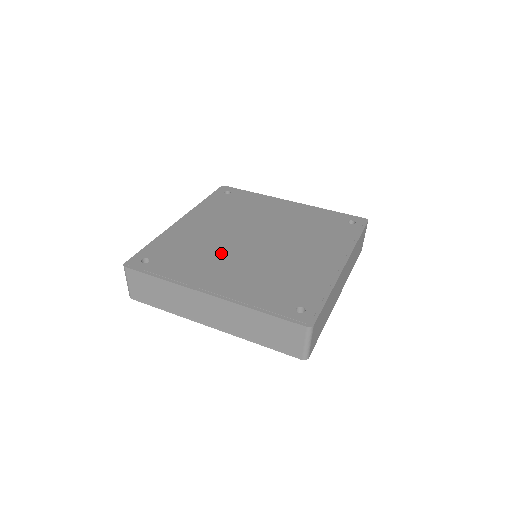
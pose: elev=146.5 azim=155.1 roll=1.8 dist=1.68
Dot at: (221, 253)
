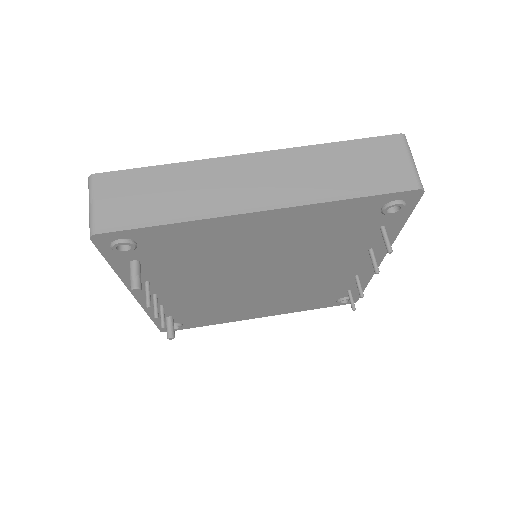
Dot at: occluded
